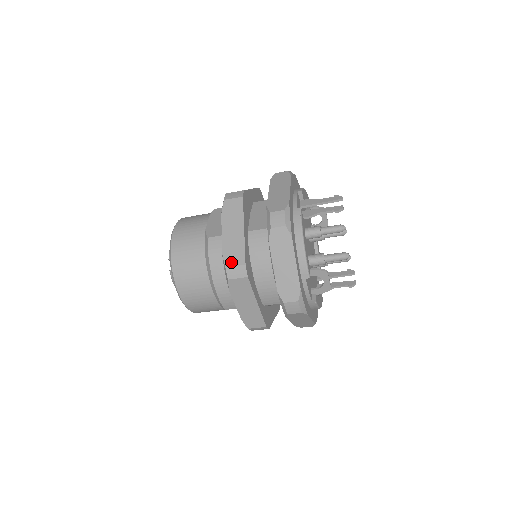
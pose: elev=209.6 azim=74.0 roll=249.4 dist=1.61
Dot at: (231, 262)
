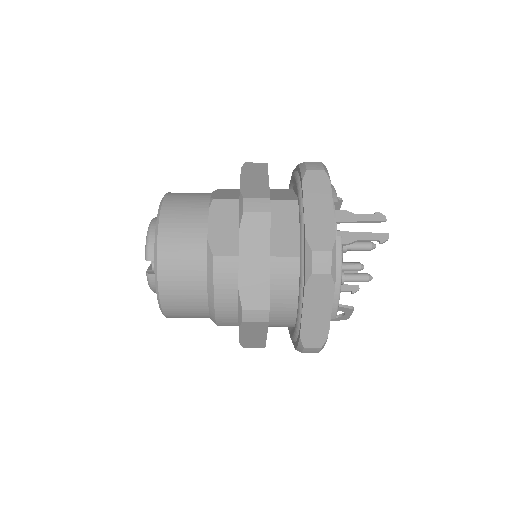
Dot at: (250, 304)
